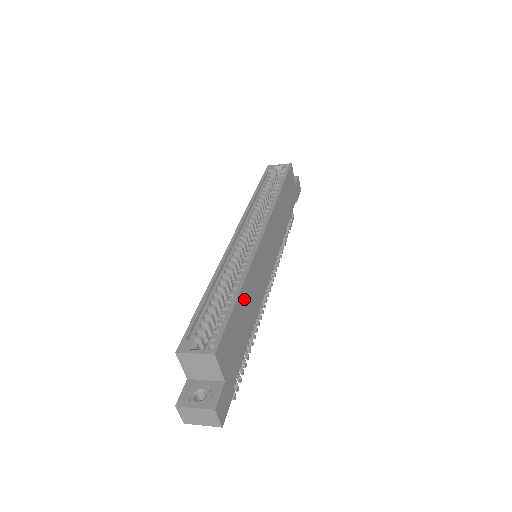
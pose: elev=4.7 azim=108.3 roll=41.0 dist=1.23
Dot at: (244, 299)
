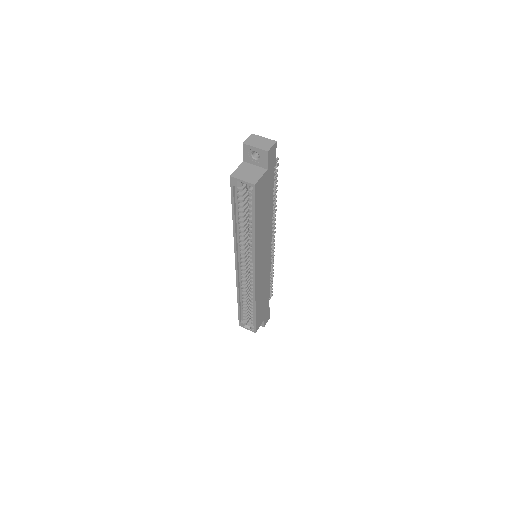
Dot at: (259, 303)
